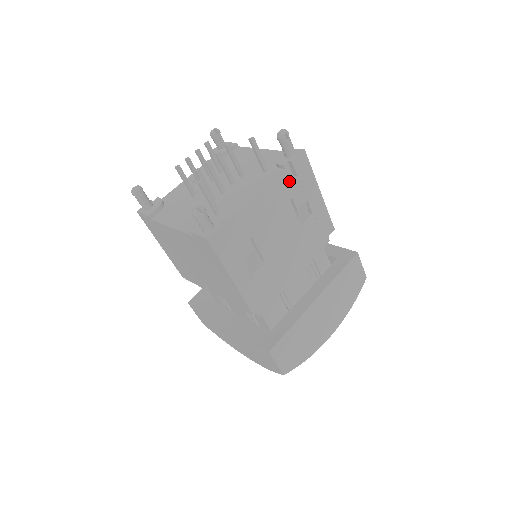
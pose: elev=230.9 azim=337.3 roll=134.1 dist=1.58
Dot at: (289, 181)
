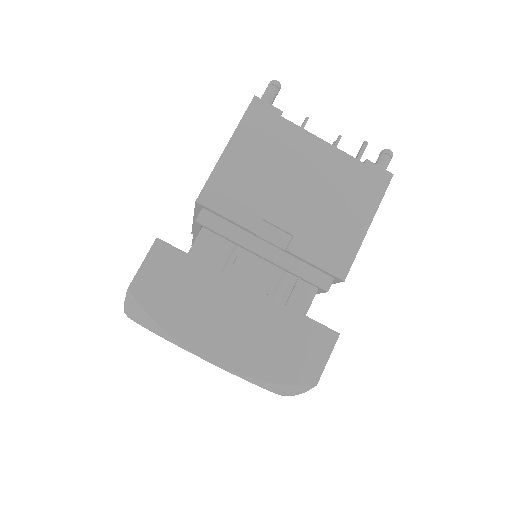
Dot at: occluded
